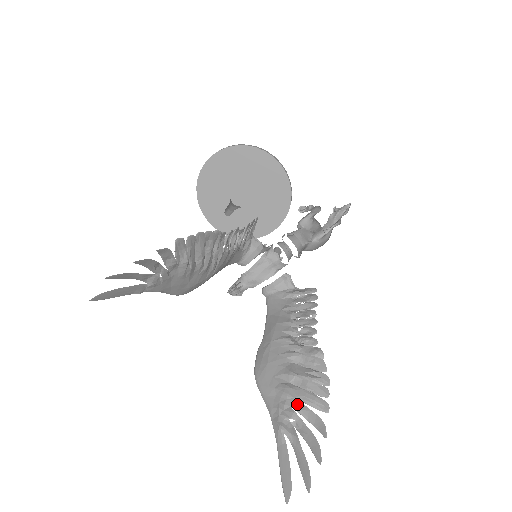
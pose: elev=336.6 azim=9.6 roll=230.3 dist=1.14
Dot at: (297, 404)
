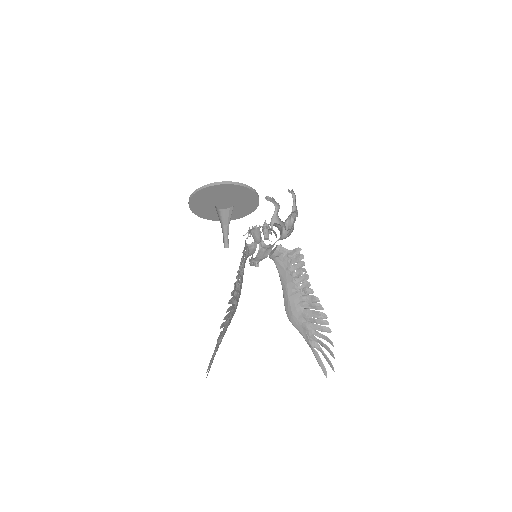
Dot at: (315, 332)
